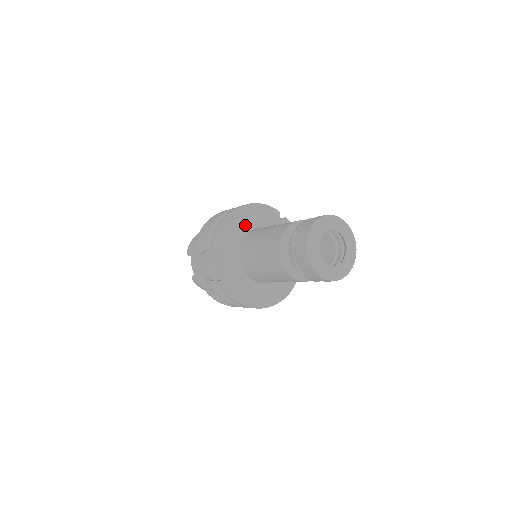
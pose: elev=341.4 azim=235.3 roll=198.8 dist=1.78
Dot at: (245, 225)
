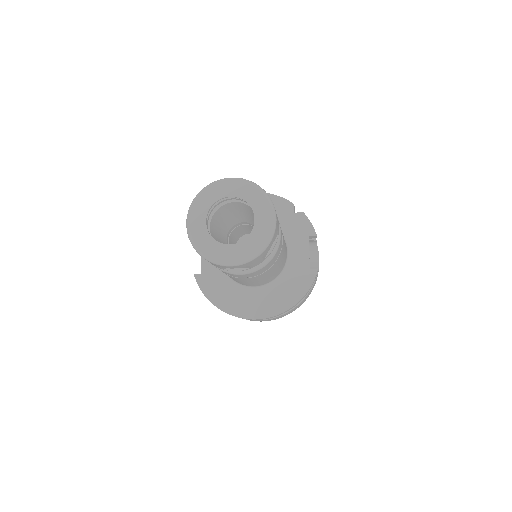
Dot at: occluded
